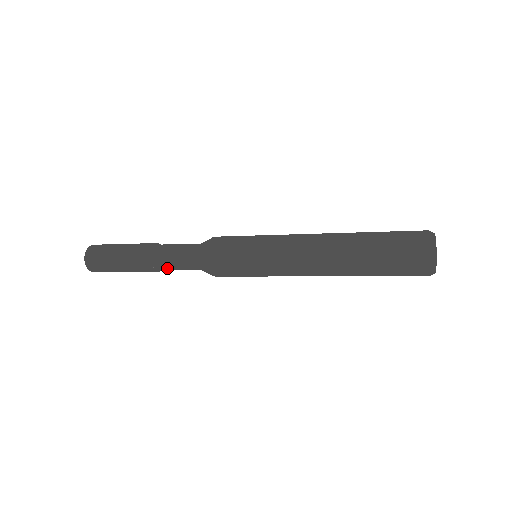
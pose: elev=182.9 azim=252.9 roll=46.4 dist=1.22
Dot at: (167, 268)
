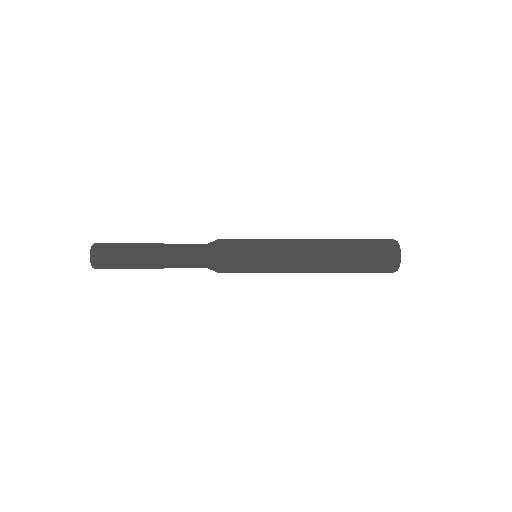
Dot at: (176, 267)
